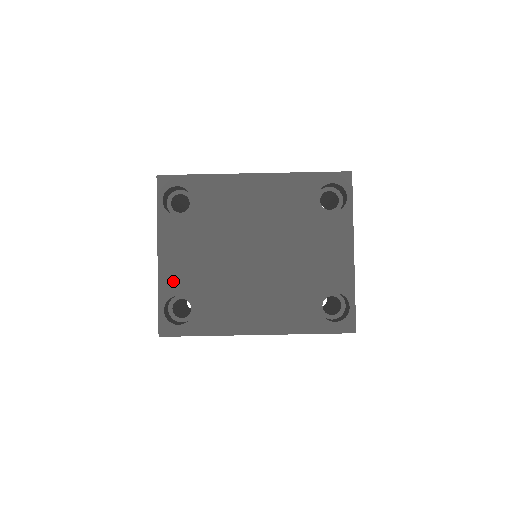
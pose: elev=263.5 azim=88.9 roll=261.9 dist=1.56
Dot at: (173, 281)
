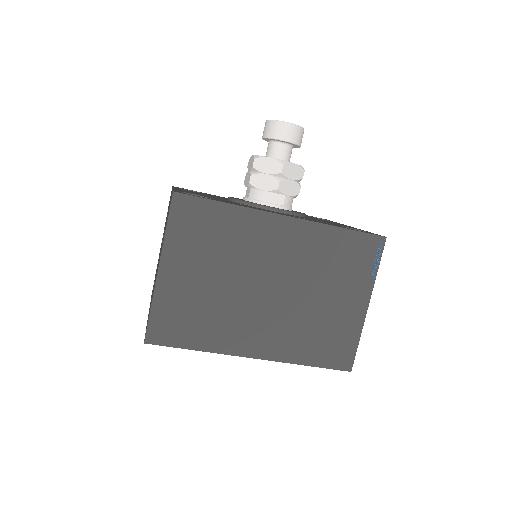
Dot at: occluded
